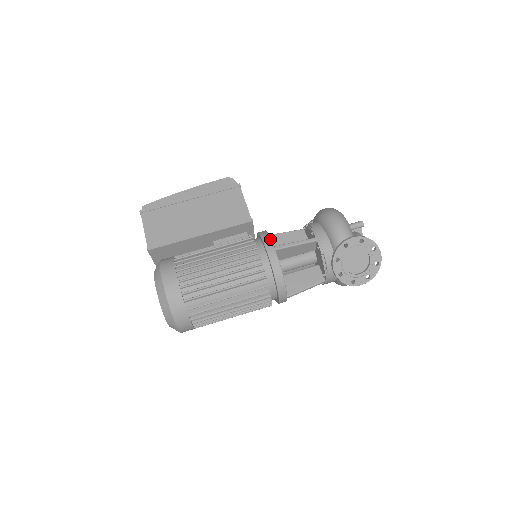
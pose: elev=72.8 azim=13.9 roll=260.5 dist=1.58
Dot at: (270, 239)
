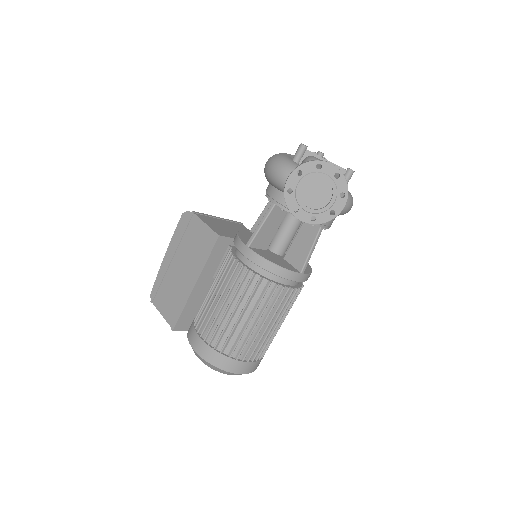
Dot at: (239, 240)
